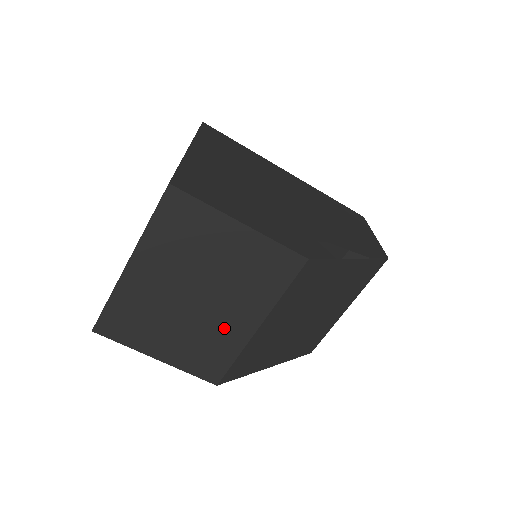
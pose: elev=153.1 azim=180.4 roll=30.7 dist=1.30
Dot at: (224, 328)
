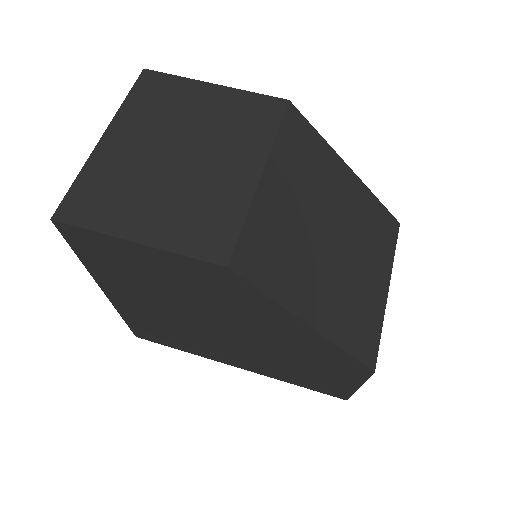
Dot at: (220, 183)
